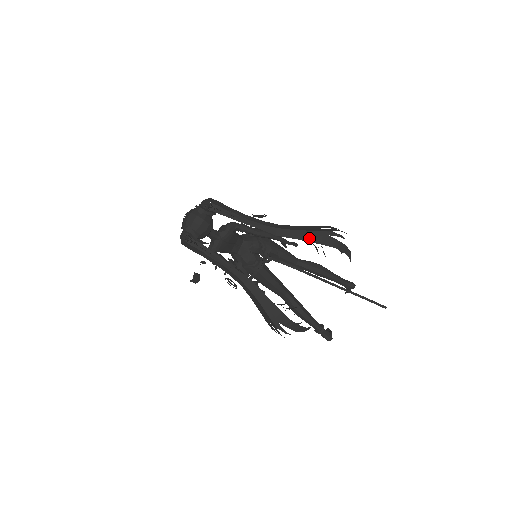
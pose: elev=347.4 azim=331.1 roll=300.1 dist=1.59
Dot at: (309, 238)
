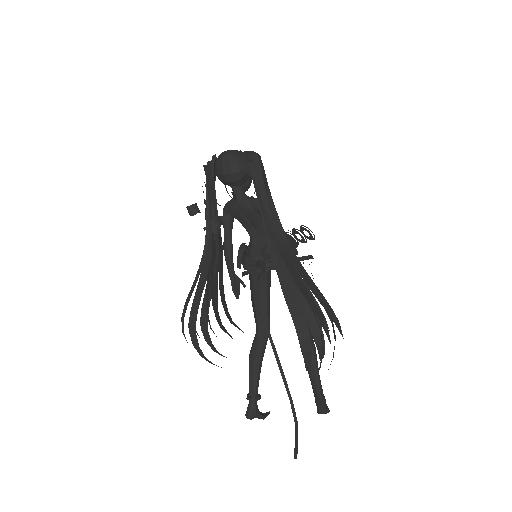
Dot at: (286, 284)
